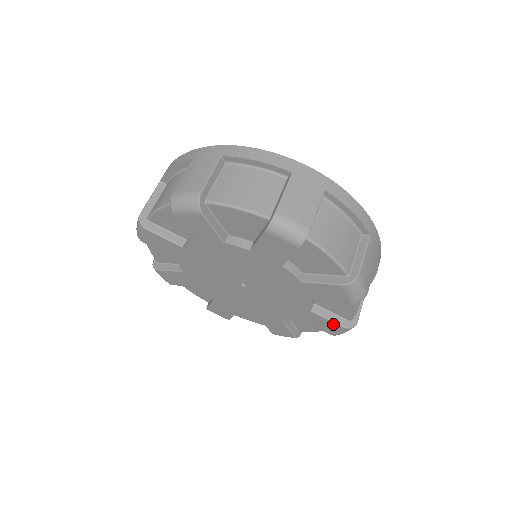
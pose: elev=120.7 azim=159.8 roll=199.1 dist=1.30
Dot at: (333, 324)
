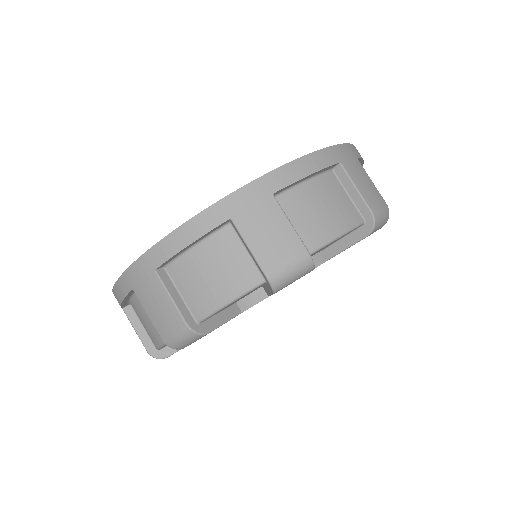
Dot at: occluded
